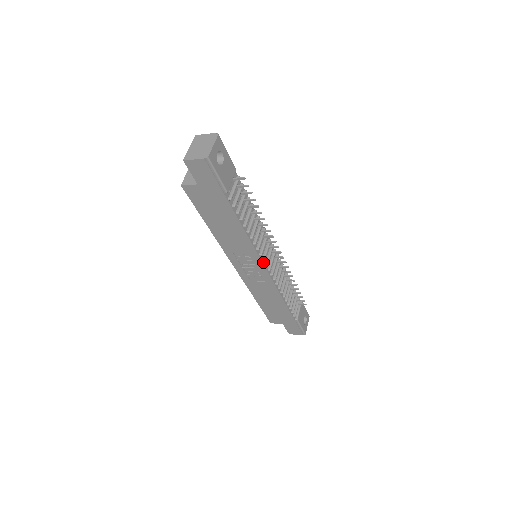
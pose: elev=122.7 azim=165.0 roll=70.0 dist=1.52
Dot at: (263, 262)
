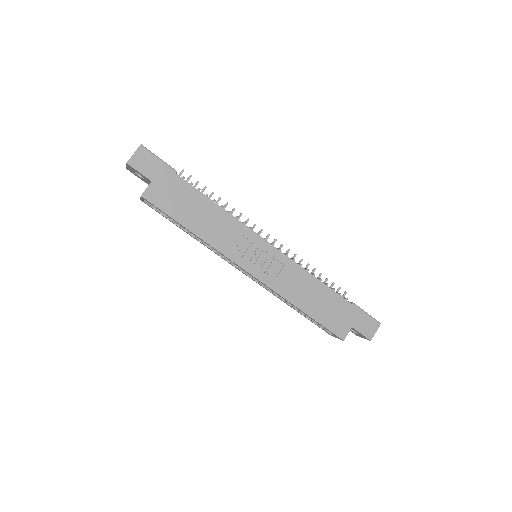
Dot at: (261, 237)
